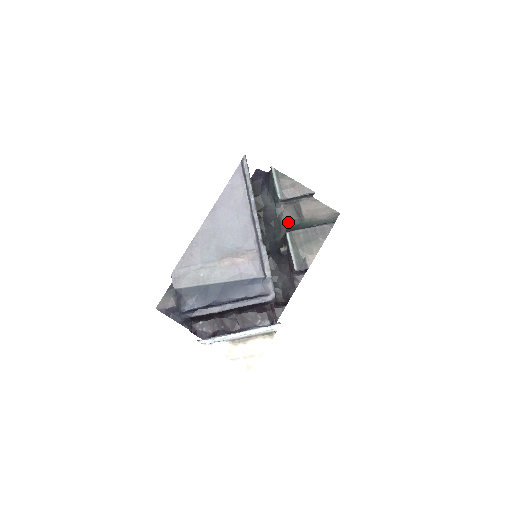
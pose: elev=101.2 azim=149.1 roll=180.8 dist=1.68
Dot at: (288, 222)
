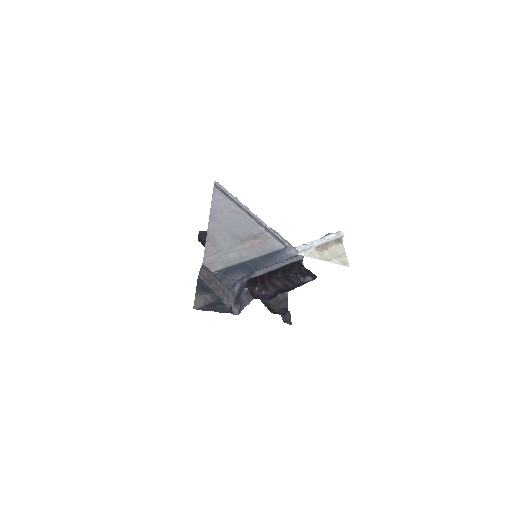
Dot at: occluded
